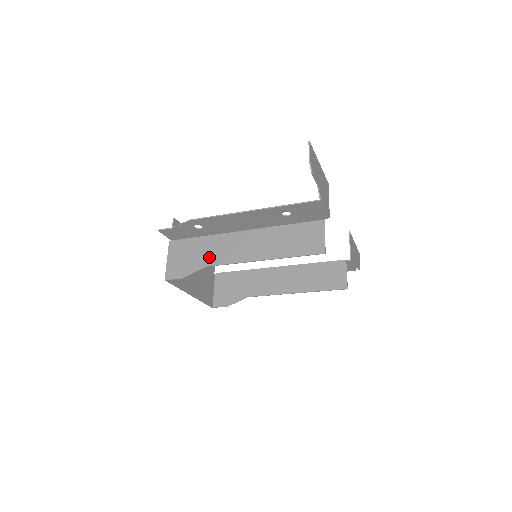
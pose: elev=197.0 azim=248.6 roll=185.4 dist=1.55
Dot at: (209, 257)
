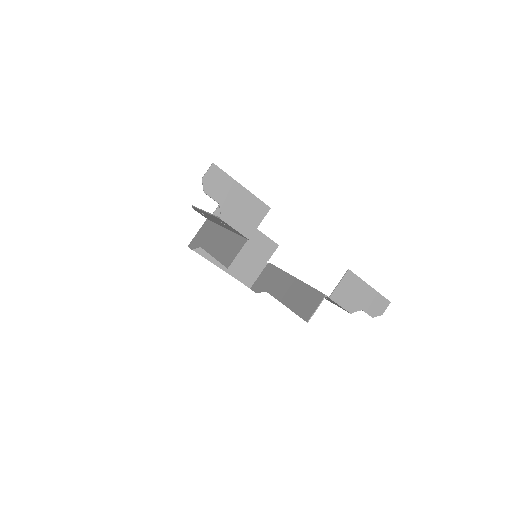
Dot at: (205, 240)
